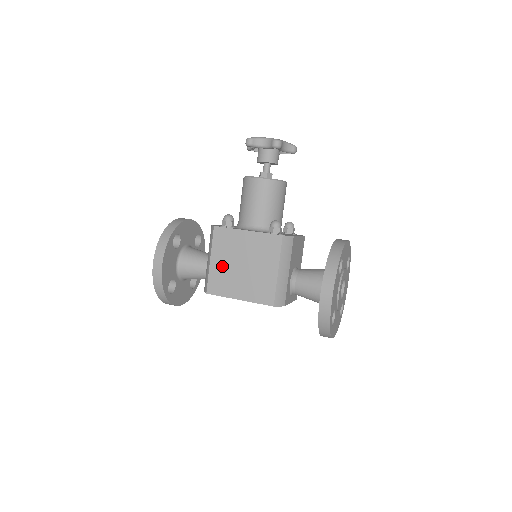
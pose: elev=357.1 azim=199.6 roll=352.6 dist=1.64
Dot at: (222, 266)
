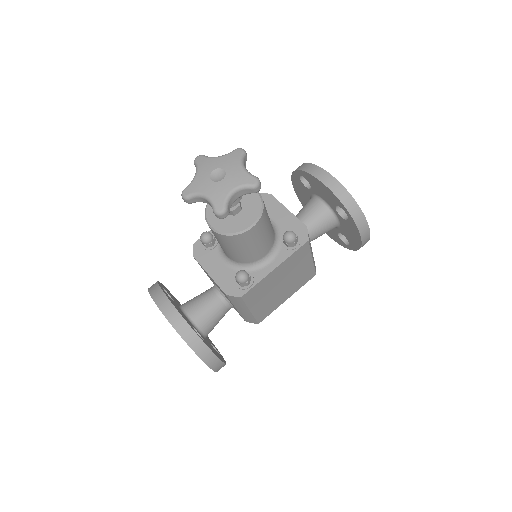
Dot at: (264, 303)
